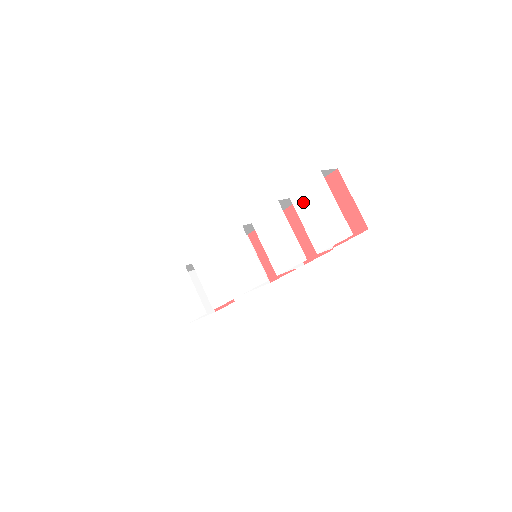
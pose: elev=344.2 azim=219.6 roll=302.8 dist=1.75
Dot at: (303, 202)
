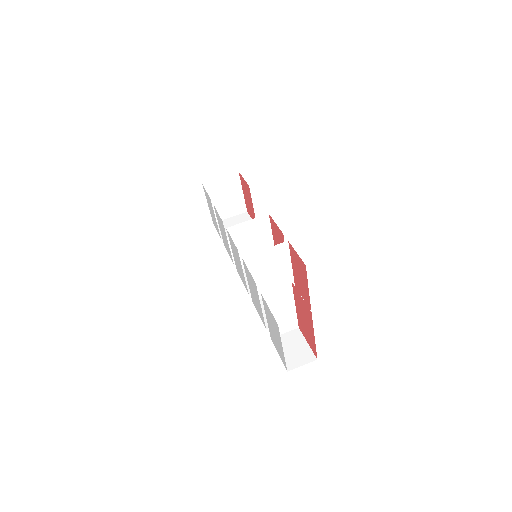
Dot at: (268, 313)
